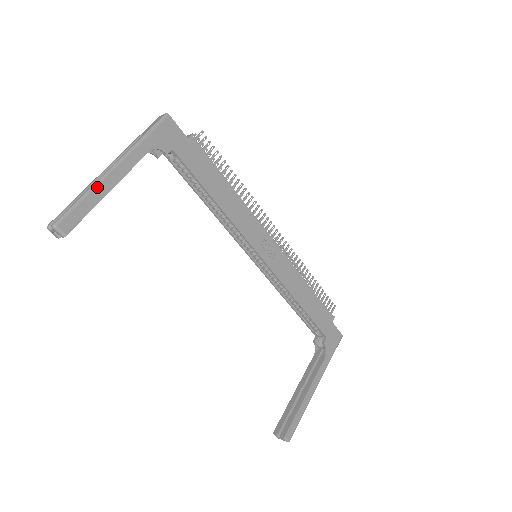
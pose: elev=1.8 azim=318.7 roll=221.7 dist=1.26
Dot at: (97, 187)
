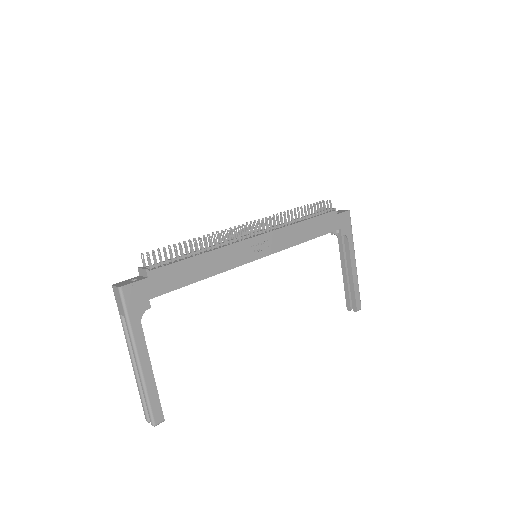
Dot at: (146, 383)
